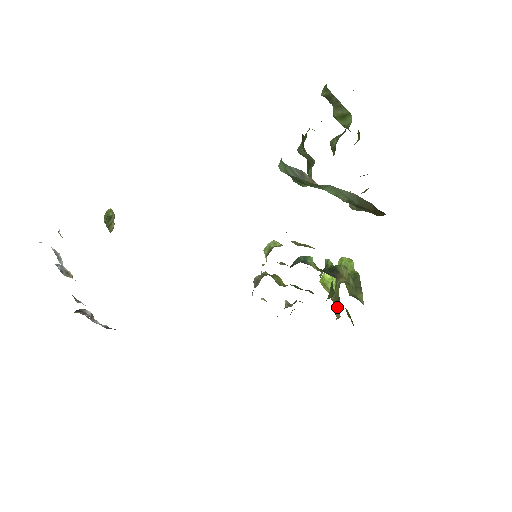
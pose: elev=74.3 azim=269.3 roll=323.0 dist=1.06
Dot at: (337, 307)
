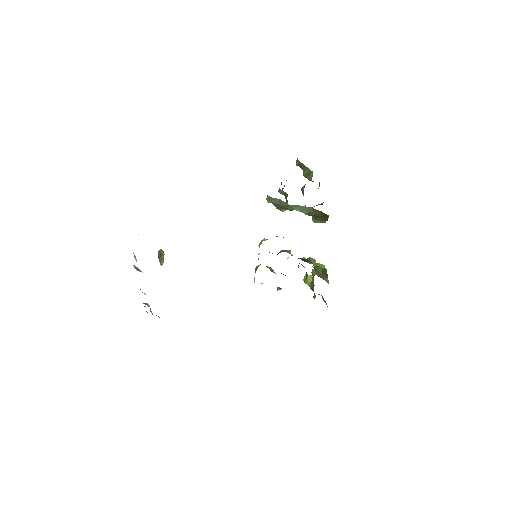
Dot at: (312, 288)
